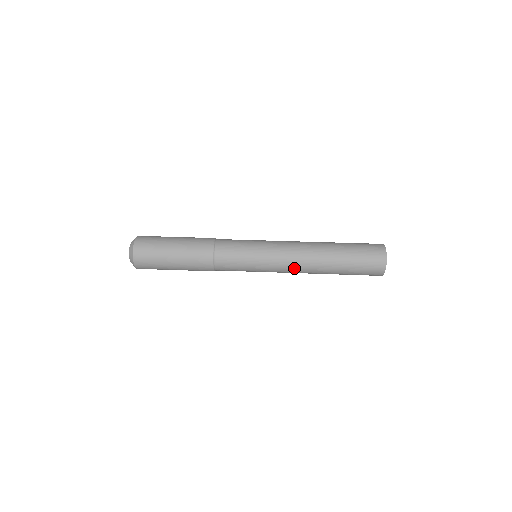
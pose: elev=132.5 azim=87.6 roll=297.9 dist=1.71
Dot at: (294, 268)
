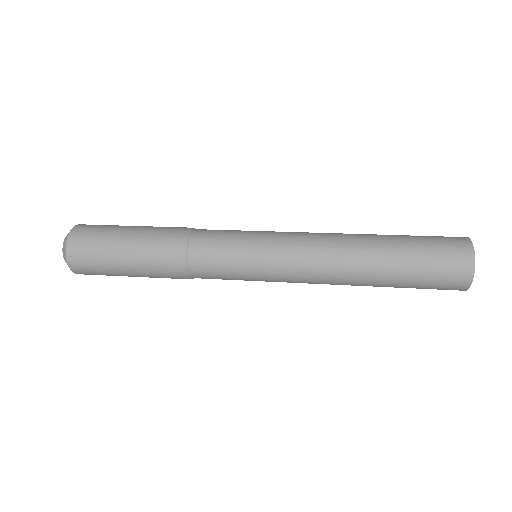
Dot at: (315, 282)
